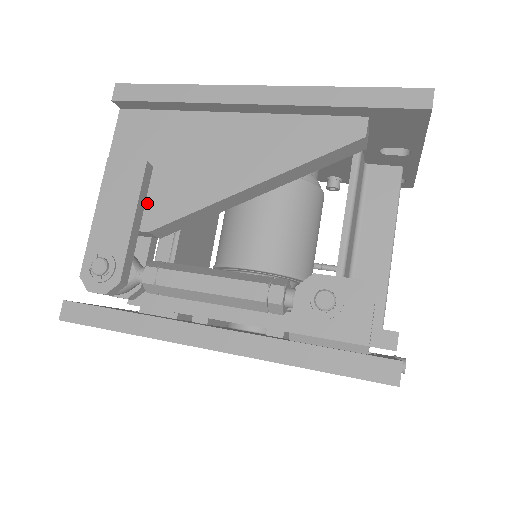
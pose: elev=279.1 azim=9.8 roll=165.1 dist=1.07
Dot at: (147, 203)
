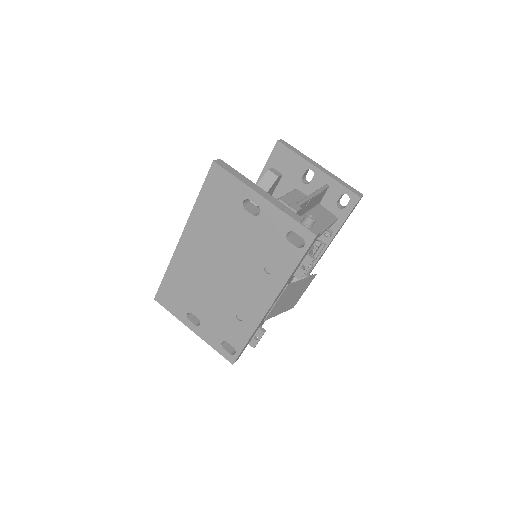
Dot at: occluded
